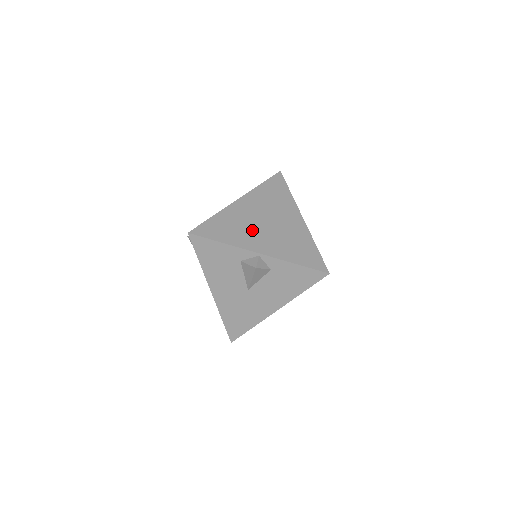
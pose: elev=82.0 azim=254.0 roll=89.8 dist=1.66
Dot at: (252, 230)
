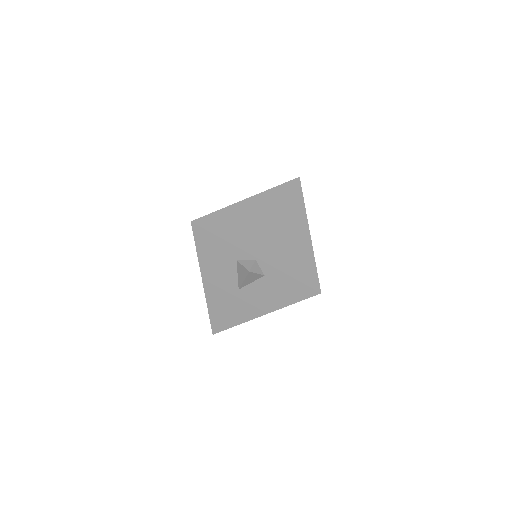
Dot at: (255, 232)
